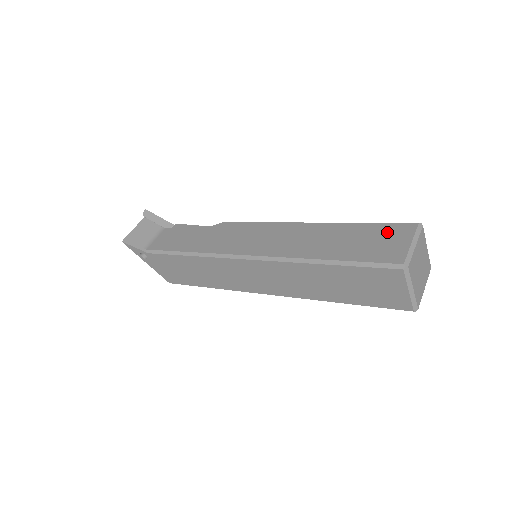
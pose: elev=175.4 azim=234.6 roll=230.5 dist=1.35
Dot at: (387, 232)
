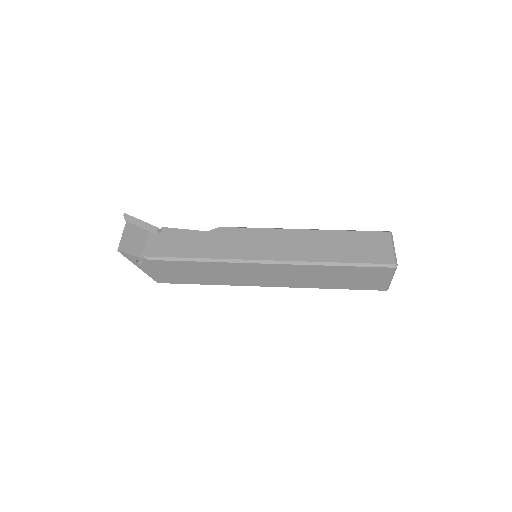
Dot at: (372, 239)
